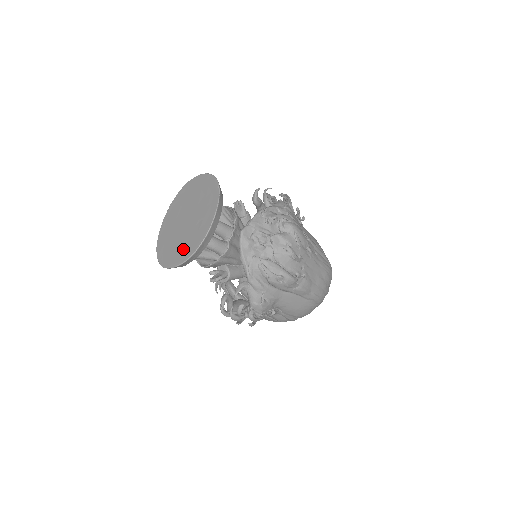
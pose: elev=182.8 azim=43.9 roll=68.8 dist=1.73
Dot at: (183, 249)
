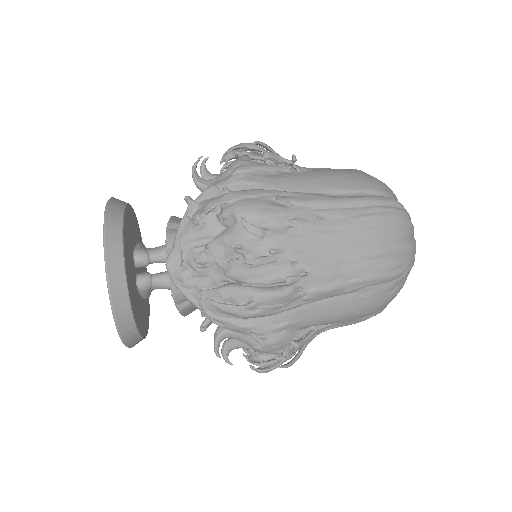
Dot at: occluded
